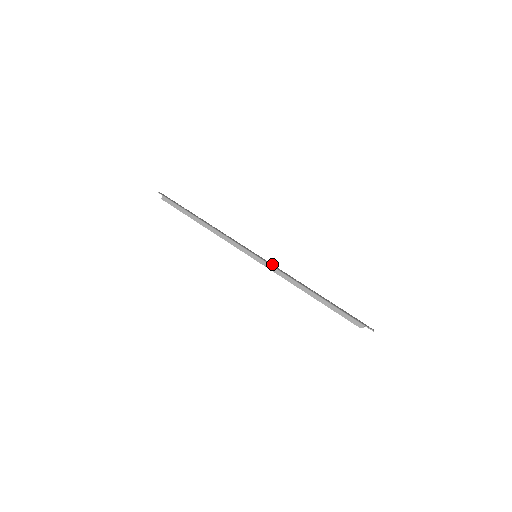
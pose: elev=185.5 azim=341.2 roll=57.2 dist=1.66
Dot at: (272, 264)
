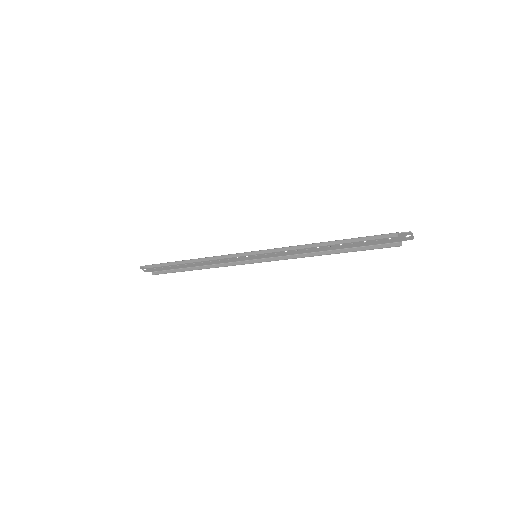
Dot at: (276, 255)
